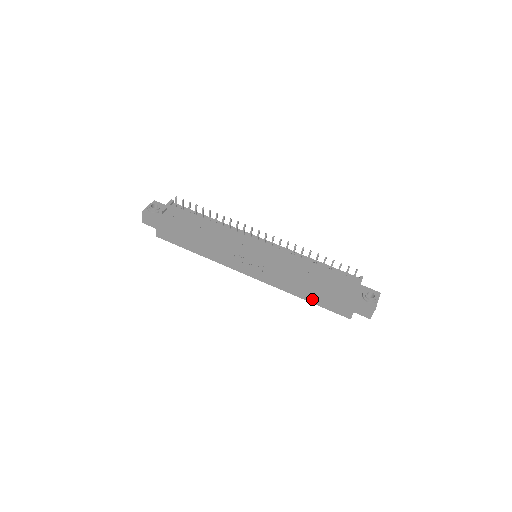
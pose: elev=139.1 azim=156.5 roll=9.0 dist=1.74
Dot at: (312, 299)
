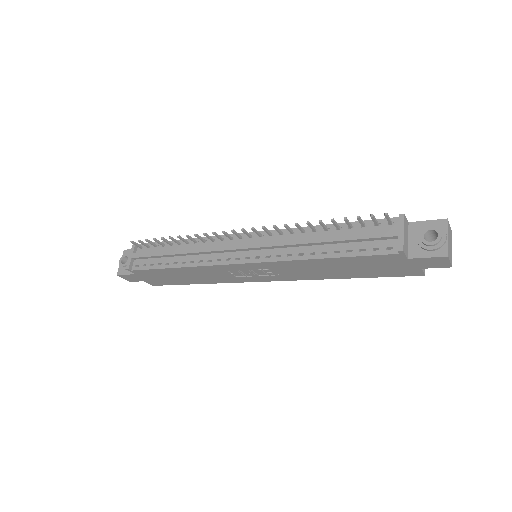
Dot at: (355, 275)
